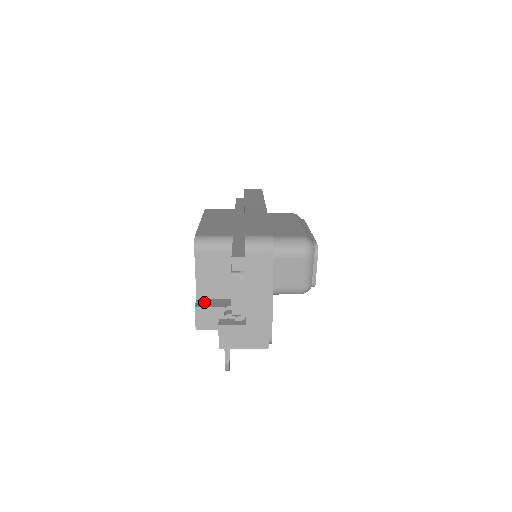
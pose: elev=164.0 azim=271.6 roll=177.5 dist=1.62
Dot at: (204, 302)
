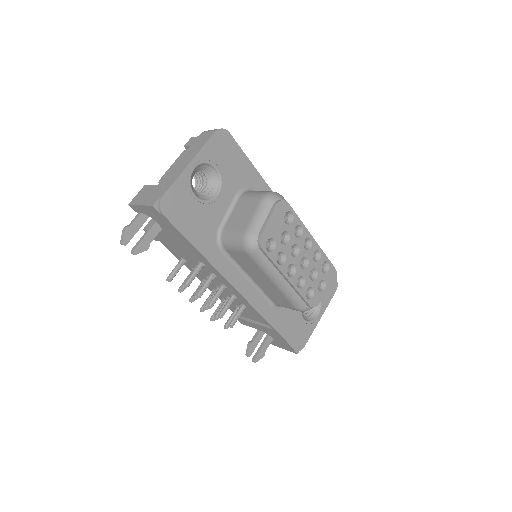
Dot at: occluded
